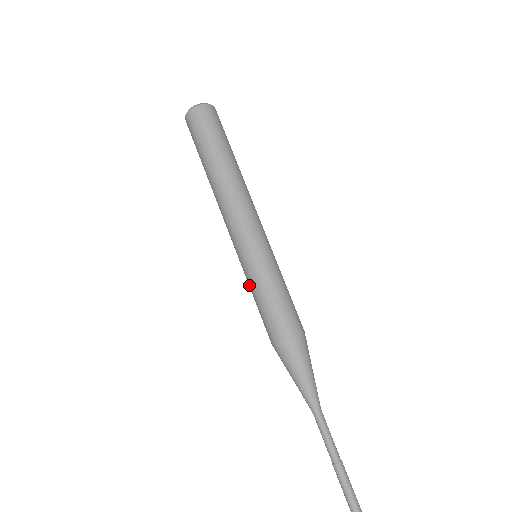
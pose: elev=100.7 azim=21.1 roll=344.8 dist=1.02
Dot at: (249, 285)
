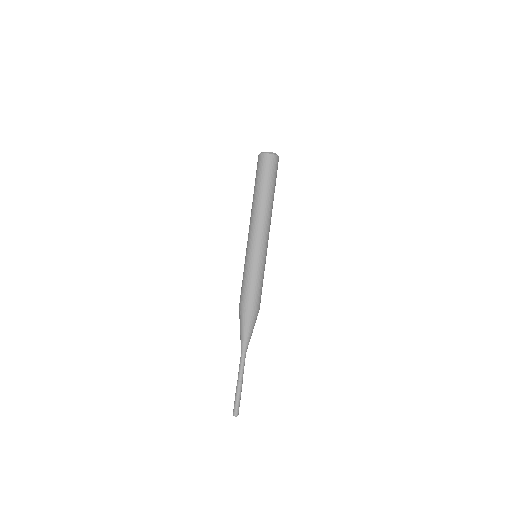
Dot at: occluded
